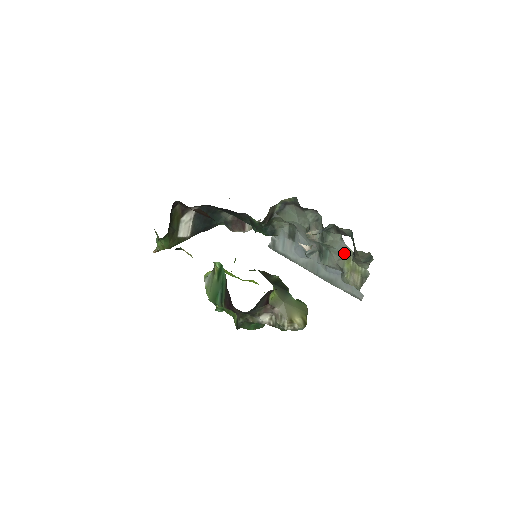
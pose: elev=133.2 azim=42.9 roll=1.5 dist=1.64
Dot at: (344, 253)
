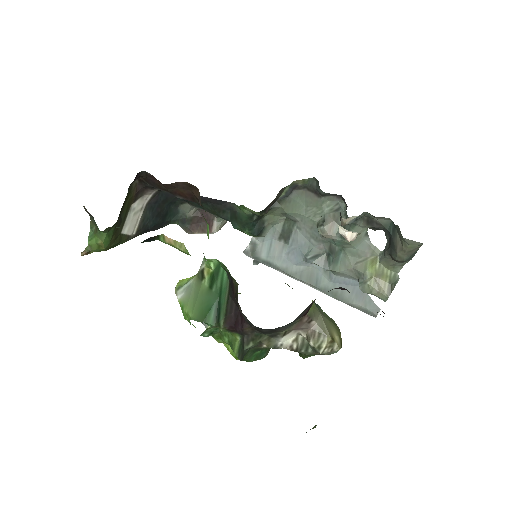
Dot at: (367, 253)
